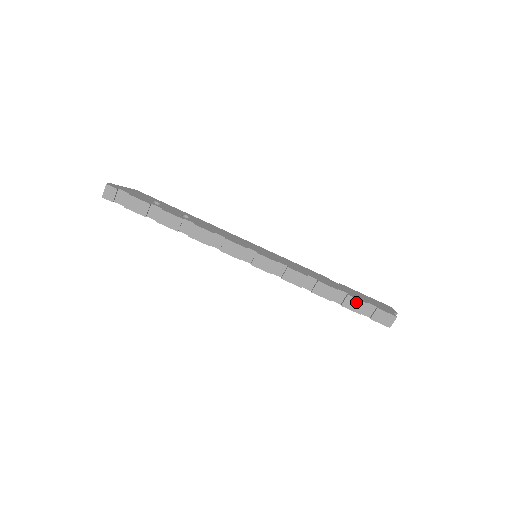
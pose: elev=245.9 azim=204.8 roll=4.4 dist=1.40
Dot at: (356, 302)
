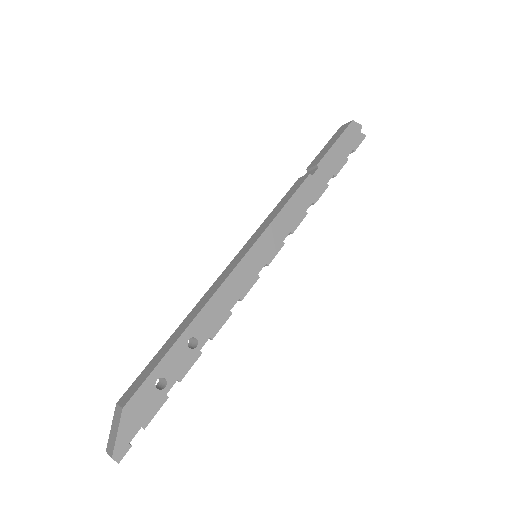
Dot at: (339, 169)
